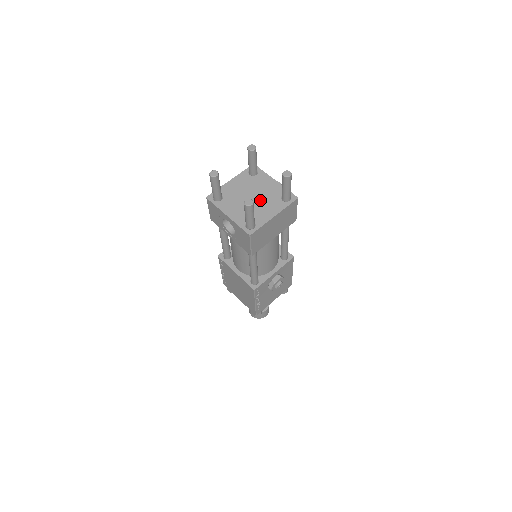
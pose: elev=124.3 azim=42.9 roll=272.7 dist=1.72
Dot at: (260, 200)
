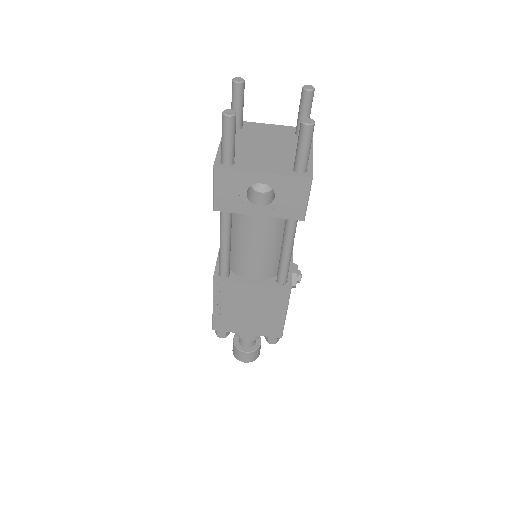
Dot at: (278, 145)
